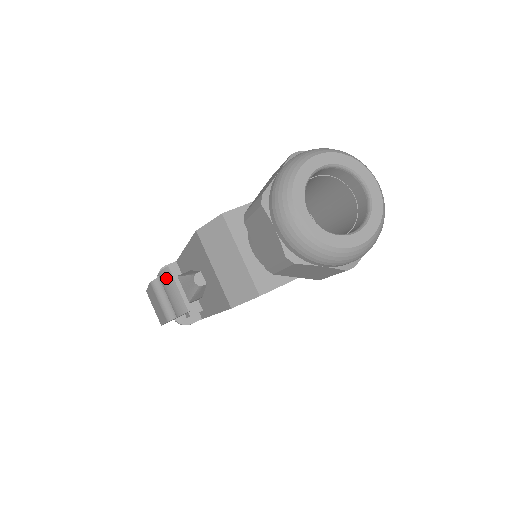
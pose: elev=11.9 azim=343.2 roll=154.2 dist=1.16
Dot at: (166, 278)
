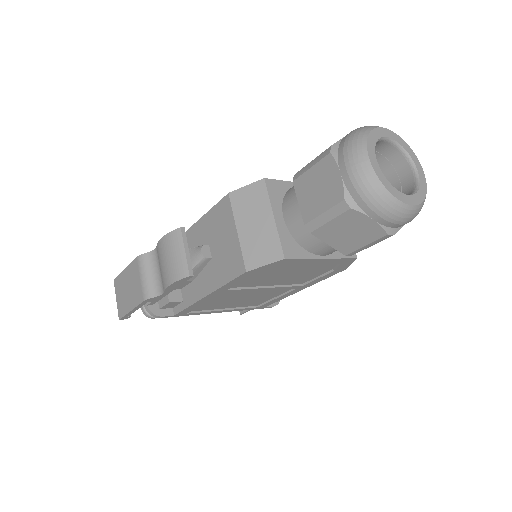
Dot at: (173, 240)
